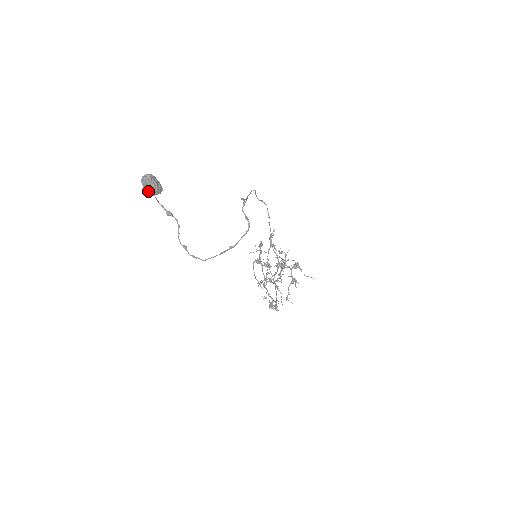
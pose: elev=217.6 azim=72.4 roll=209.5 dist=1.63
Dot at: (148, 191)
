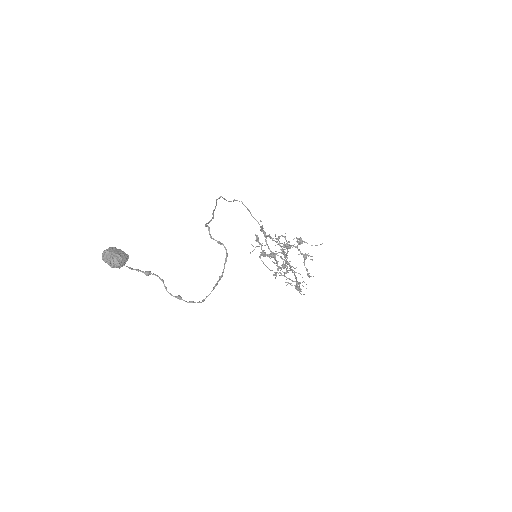
Dot at: (114, 266)
